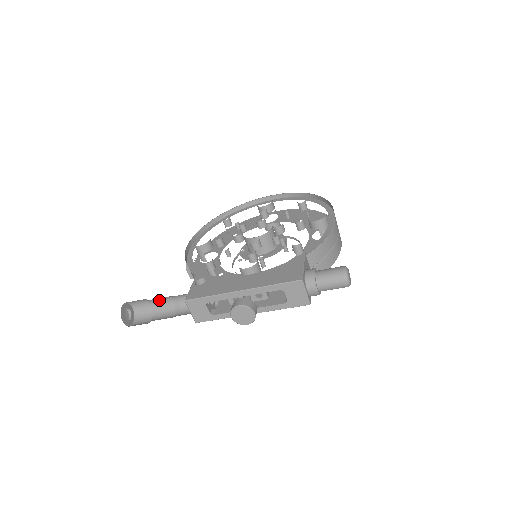
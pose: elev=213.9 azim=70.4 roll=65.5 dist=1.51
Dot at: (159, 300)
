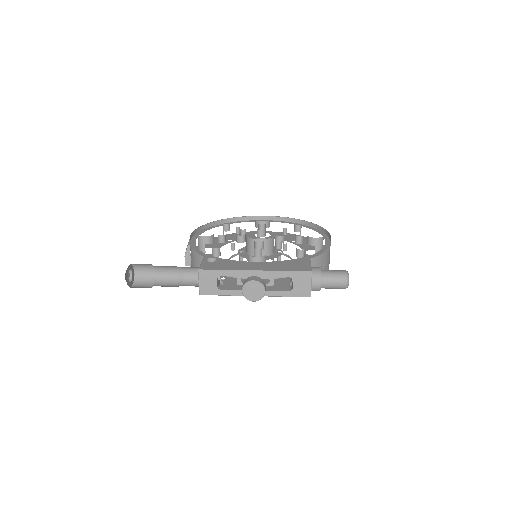
Dot at: (165, 269)
